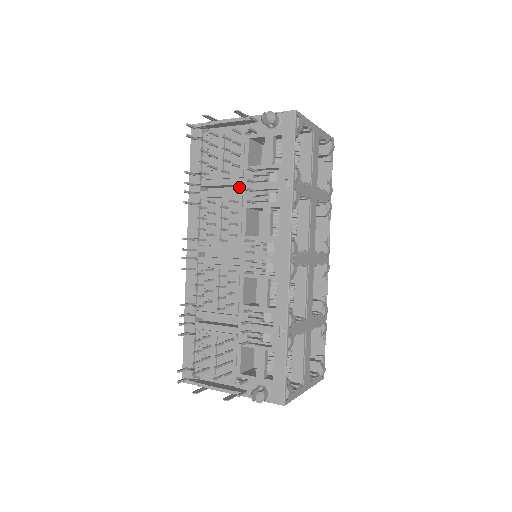
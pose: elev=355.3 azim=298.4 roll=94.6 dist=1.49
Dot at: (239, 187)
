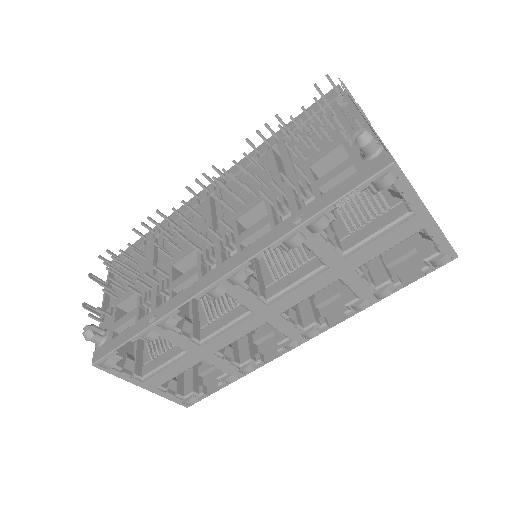
Dot at: occluded
